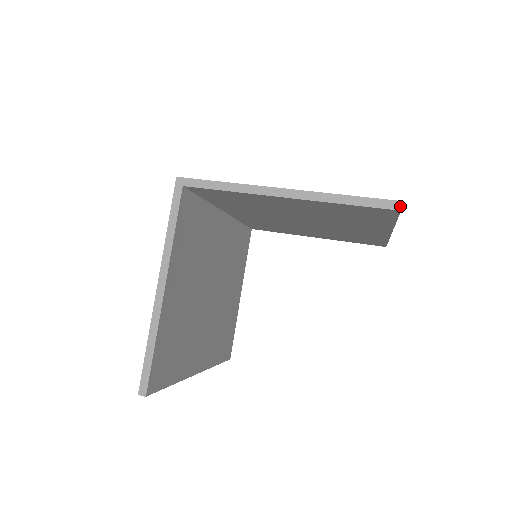
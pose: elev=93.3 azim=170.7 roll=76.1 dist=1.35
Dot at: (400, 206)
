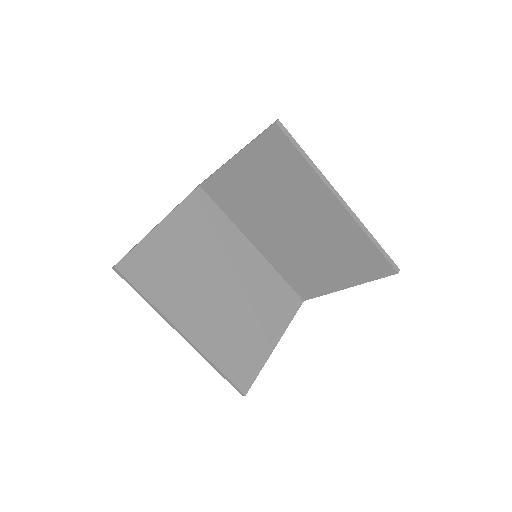
Dot at: (276, 121)
